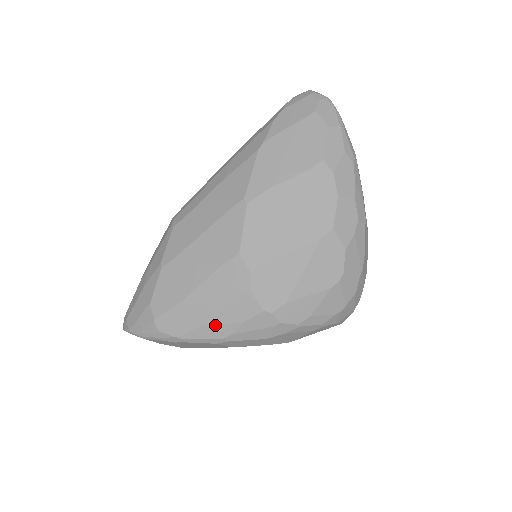
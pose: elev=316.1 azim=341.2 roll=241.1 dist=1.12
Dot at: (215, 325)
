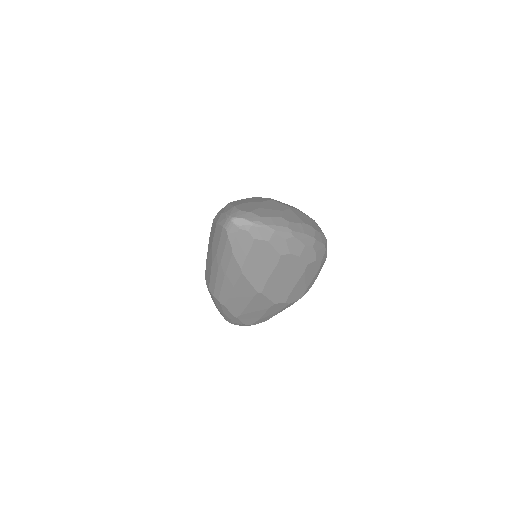
Dot at: occluded
